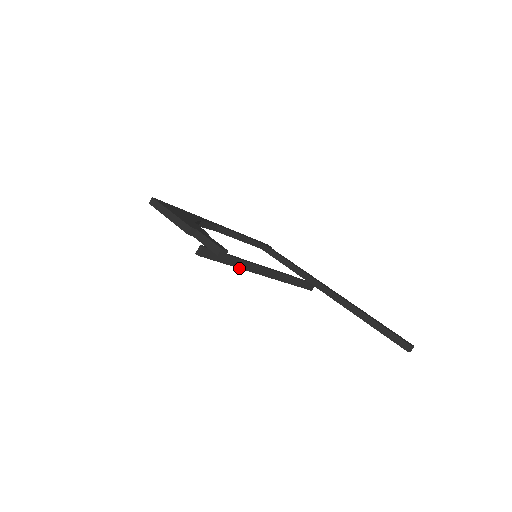
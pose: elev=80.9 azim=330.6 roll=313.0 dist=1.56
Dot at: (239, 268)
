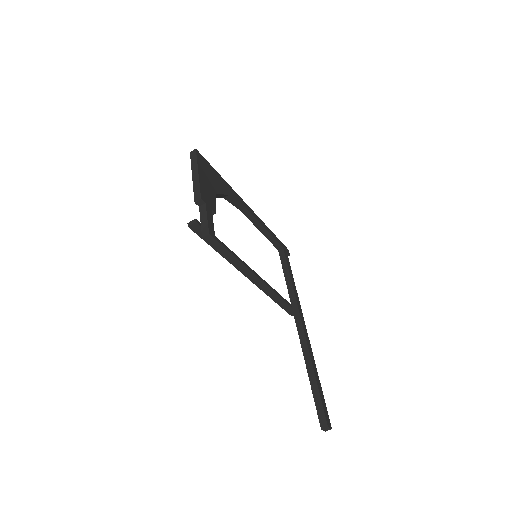
Dot at: (225, 258)
